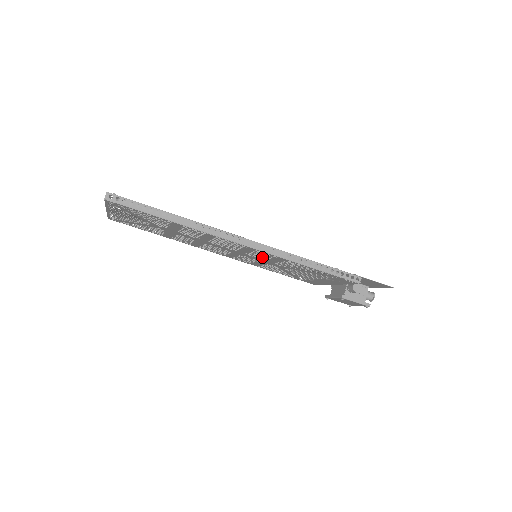
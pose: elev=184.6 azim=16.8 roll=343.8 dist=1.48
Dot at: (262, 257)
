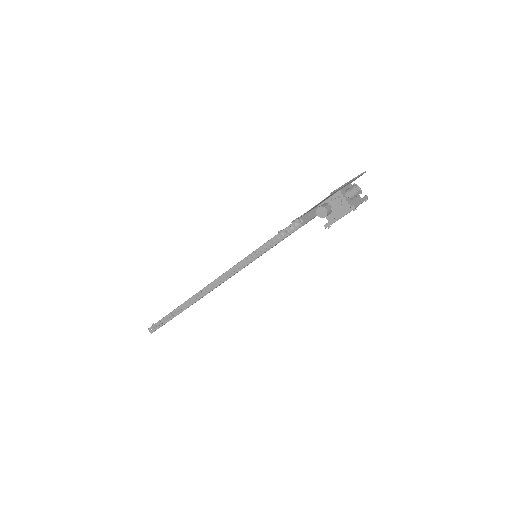
Dot at: occluded
